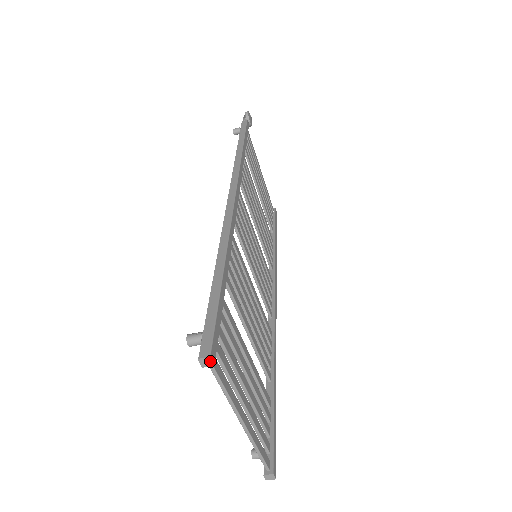
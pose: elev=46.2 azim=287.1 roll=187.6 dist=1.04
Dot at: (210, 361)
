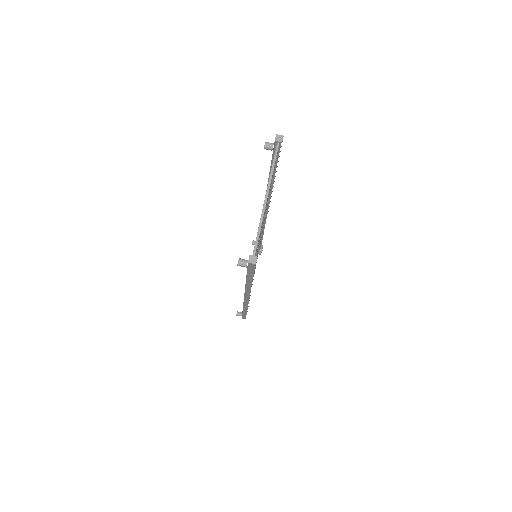
Dot at: (282, 139)
